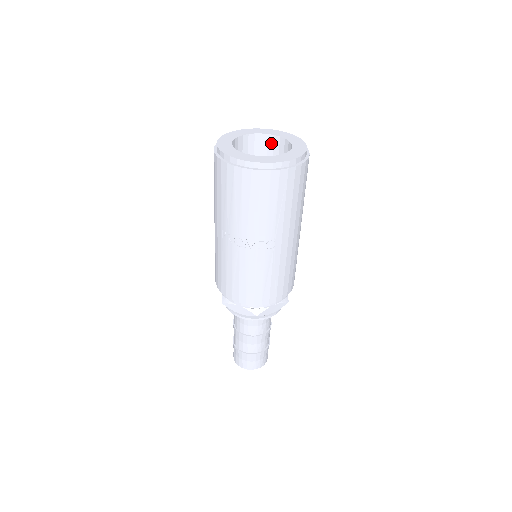
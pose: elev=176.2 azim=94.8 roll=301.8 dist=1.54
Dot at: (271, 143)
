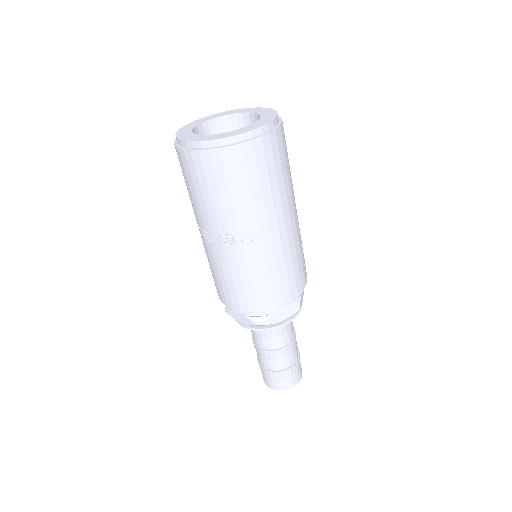
Dot at: (248, 123)
